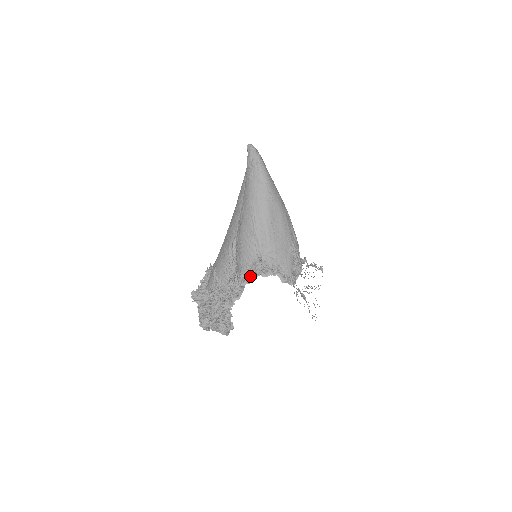
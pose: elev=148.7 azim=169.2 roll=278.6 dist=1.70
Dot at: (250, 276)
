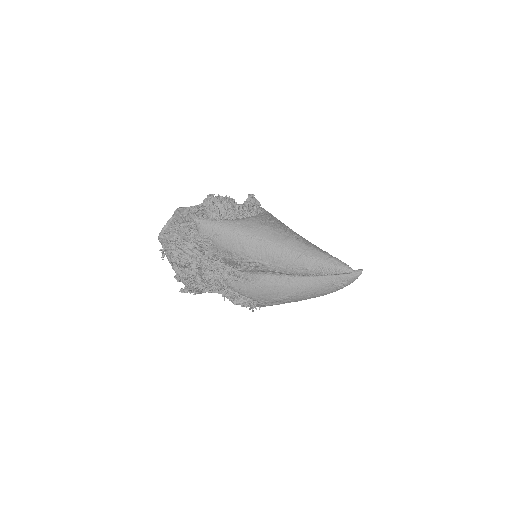
Dot at: (236, 300)
